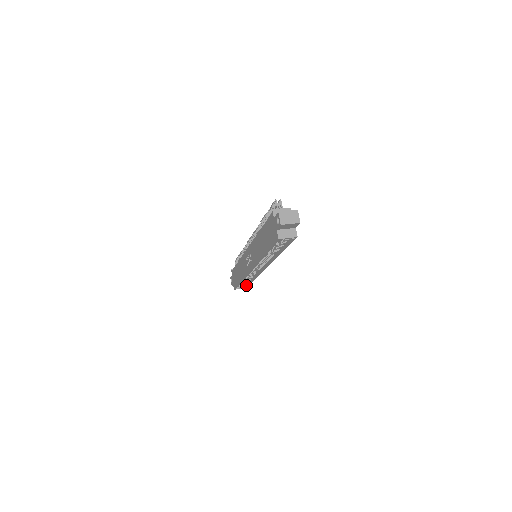
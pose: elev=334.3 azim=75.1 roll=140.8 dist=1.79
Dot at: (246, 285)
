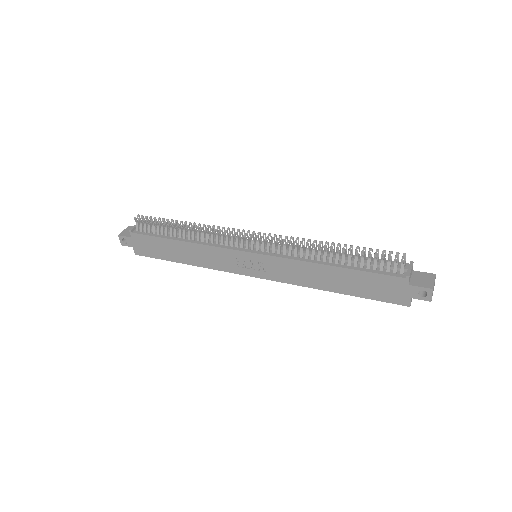
Dot at: occluded
